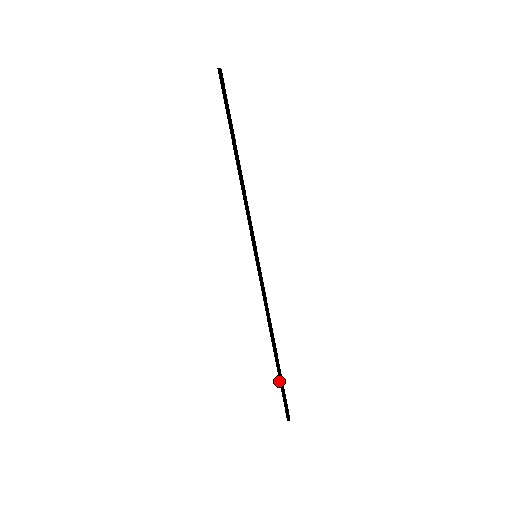
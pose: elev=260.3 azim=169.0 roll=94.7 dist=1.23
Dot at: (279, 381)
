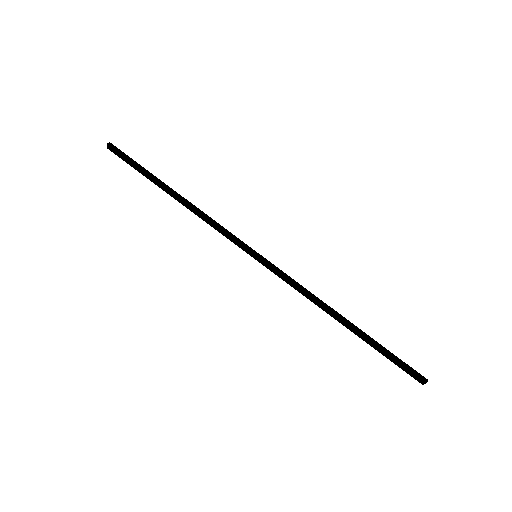
Dot at: (381, 348)
